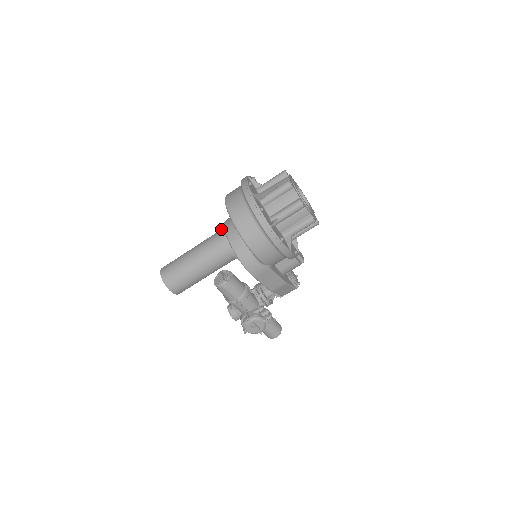
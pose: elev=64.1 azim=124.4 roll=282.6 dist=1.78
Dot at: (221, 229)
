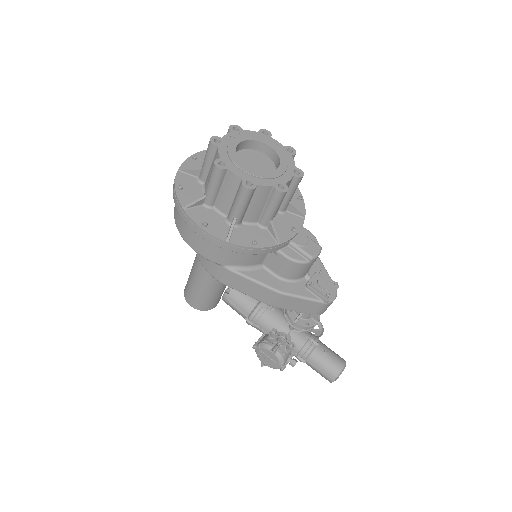
Dot at: occluded
